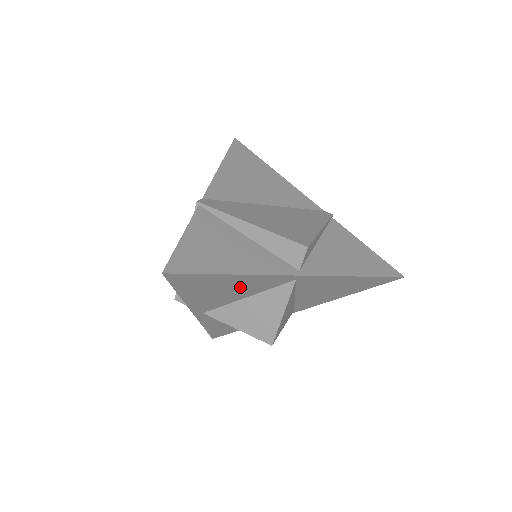
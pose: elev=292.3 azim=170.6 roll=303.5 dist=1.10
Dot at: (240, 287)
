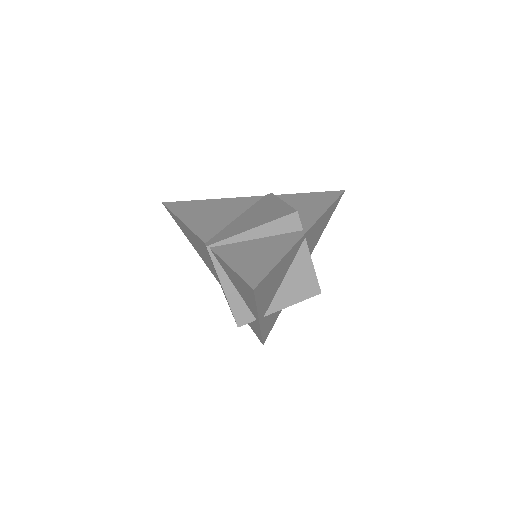
Dot at: (282, 270)
